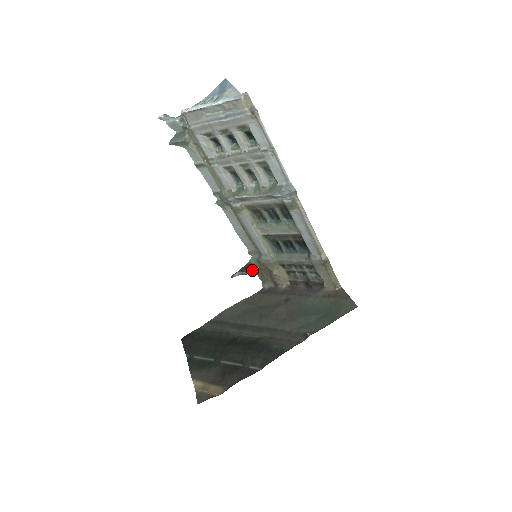
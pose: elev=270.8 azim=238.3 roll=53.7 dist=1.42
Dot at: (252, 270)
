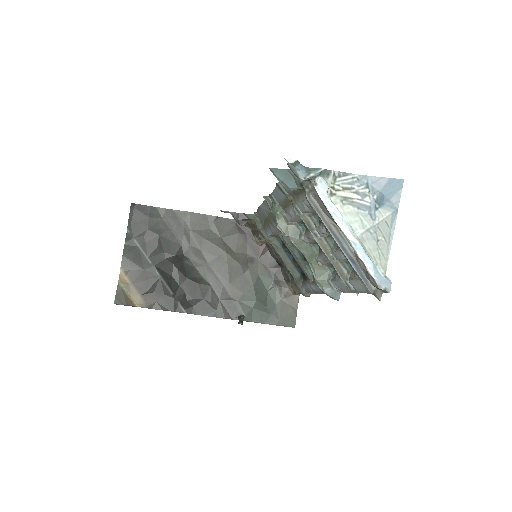
Dot at: occluded
